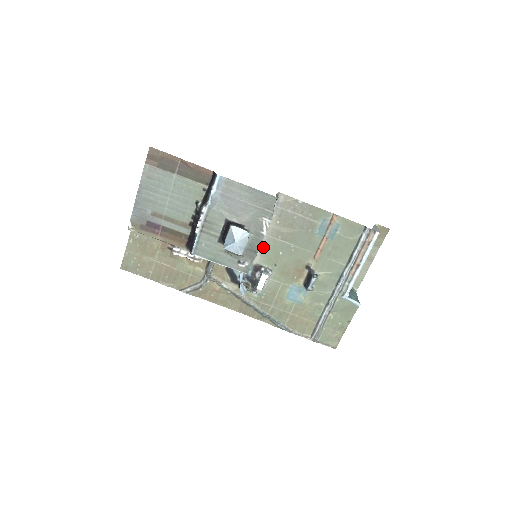
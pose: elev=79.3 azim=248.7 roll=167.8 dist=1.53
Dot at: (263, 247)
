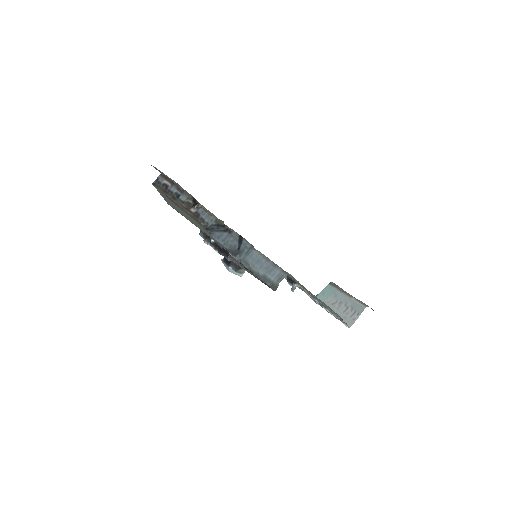
Dot at: occluded
